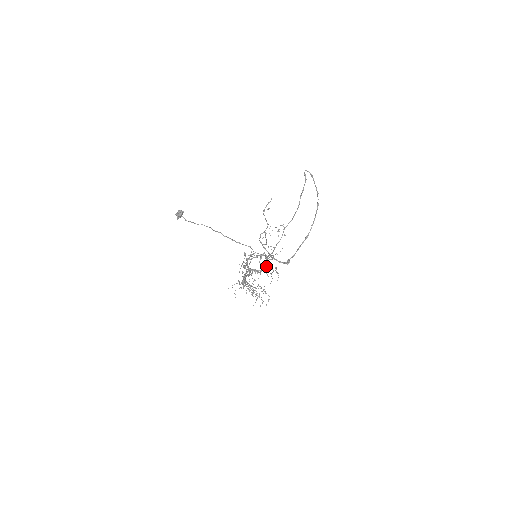
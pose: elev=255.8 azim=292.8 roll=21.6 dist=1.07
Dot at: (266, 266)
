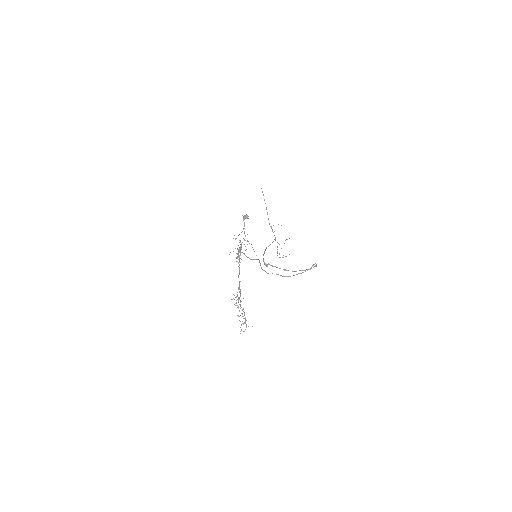
Dot at: occluded
